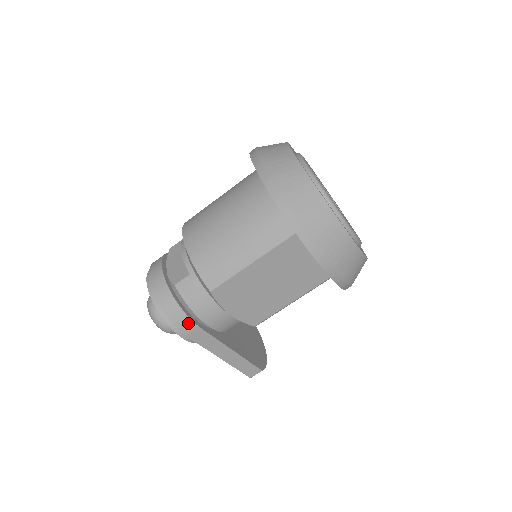
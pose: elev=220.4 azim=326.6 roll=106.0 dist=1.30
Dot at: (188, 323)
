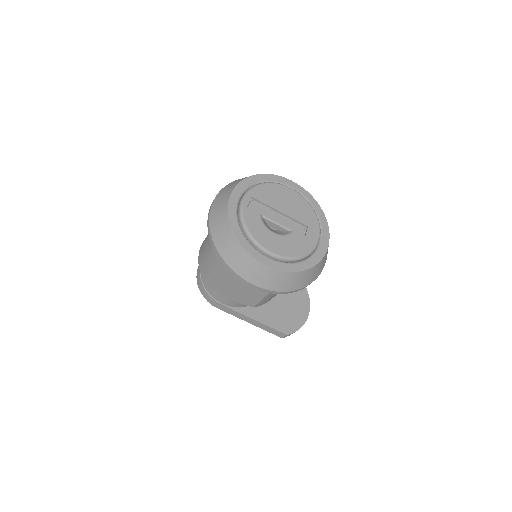
Dot at: (212, 300)
